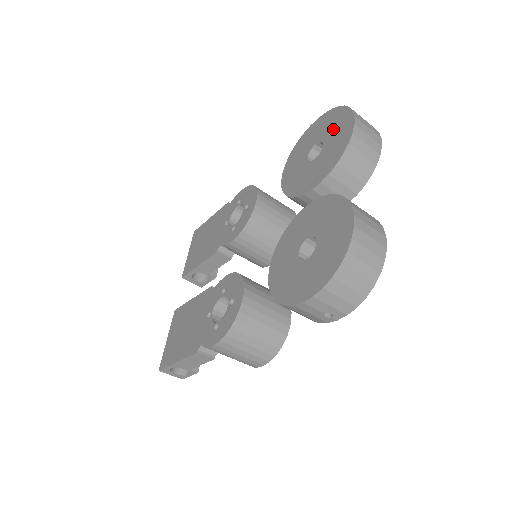
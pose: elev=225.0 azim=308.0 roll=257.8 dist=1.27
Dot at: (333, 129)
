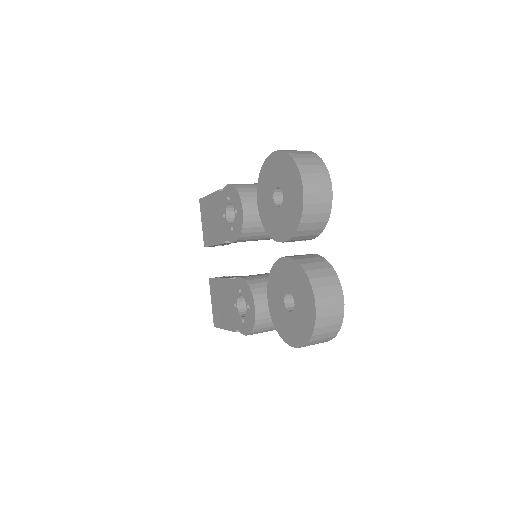
Dot at: (288, 183)
